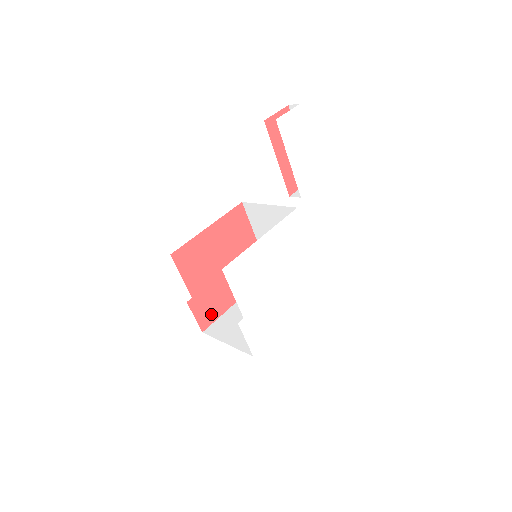
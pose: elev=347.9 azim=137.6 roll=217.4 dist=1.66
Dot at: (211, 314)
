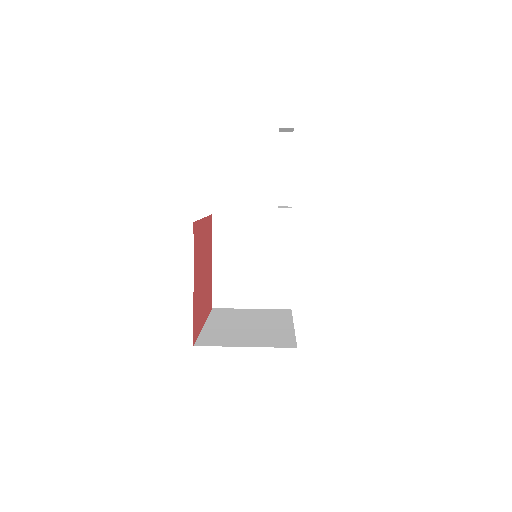
Dot at: (197, 326)
